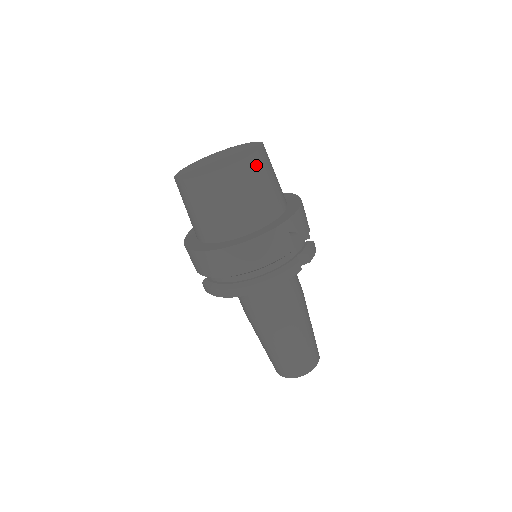
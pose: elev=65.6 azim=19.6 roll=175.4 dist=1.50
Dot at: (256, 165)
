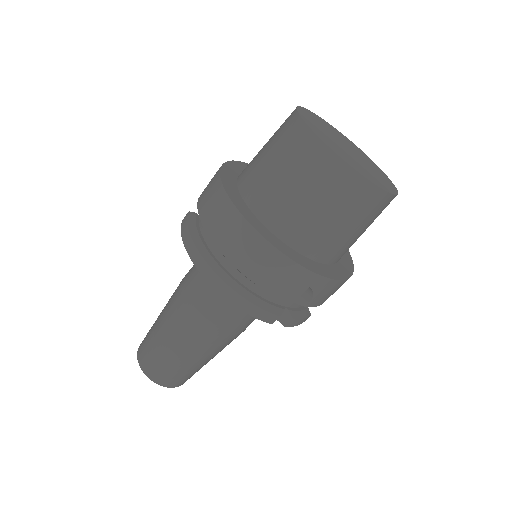
Dot at: (371, 201)
